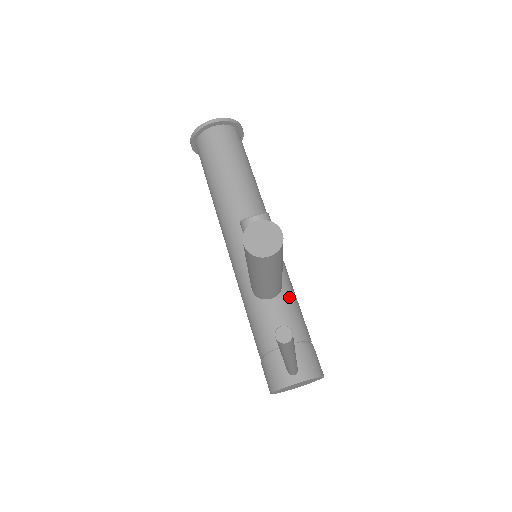
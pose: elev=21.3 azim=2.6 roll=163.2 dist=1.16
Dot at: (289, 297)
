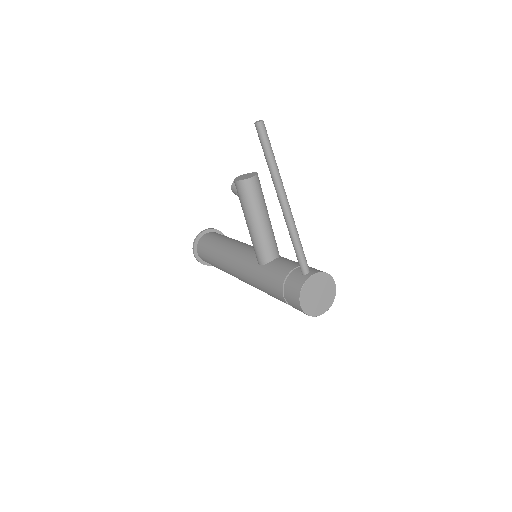
Dot at: occluded
